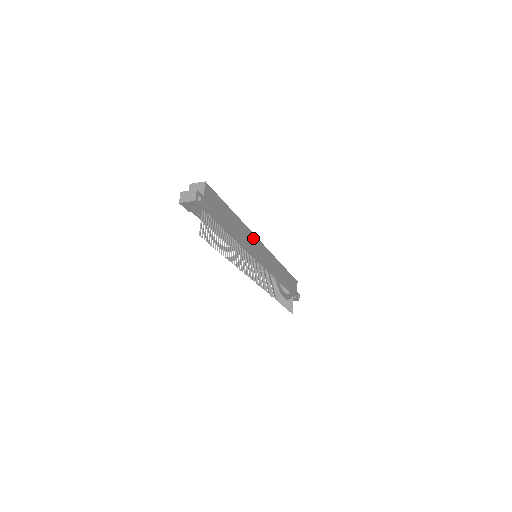
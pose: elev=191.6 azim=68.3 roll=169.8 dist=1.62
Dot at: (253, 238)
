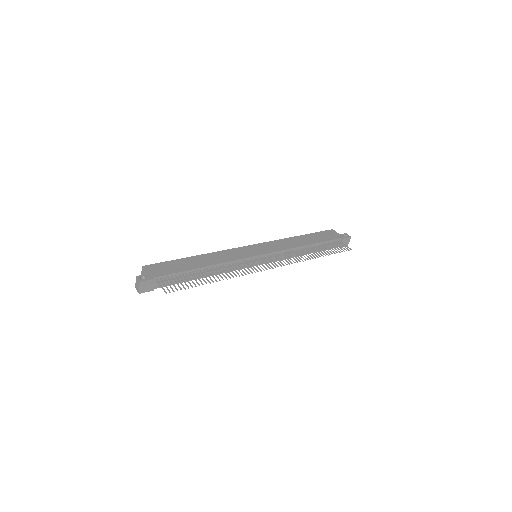
Dot at: (234, 251)
